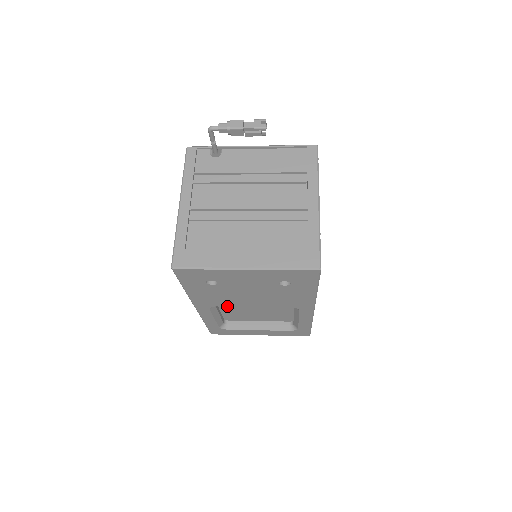
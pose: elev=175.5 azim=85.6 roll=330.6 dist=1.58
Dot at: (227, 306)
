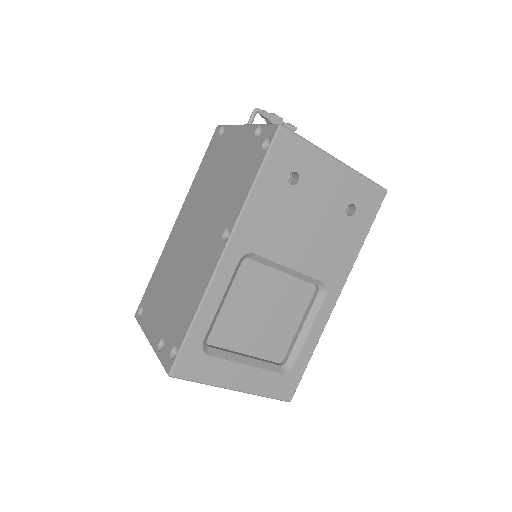
Dot at: (264, 257)
